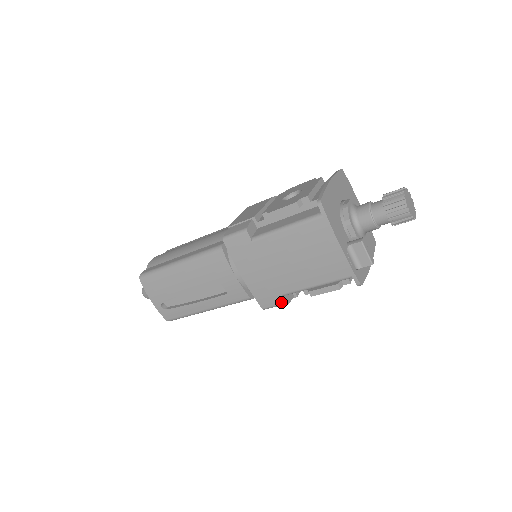
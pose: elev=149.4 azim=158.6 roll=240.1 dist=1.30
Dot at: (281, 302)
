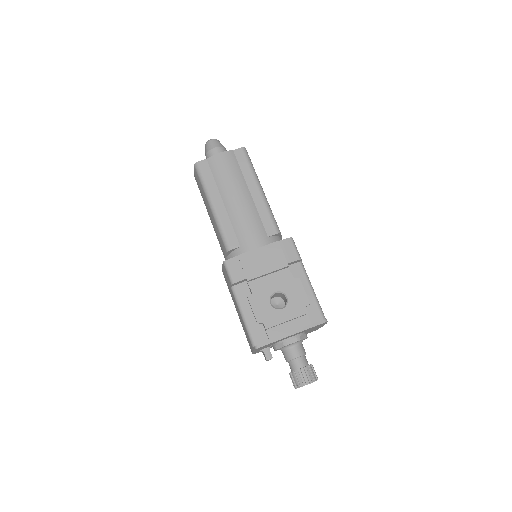
Dot at: occluded
